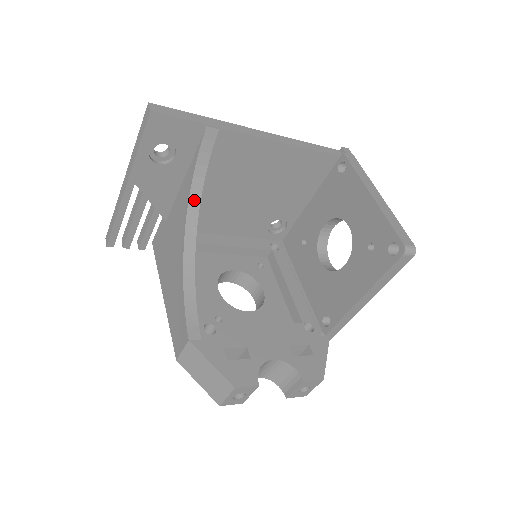
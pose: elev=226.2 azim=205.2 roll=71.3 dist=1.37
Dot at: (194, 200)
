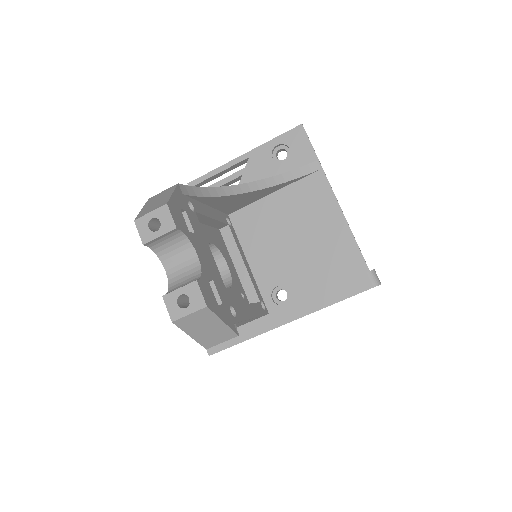
Dot at: (267, 182)
